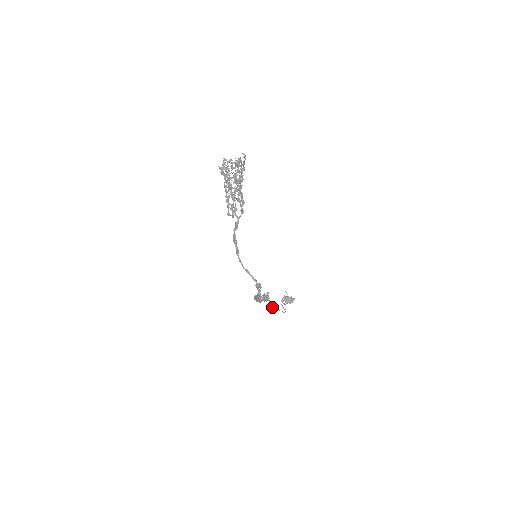
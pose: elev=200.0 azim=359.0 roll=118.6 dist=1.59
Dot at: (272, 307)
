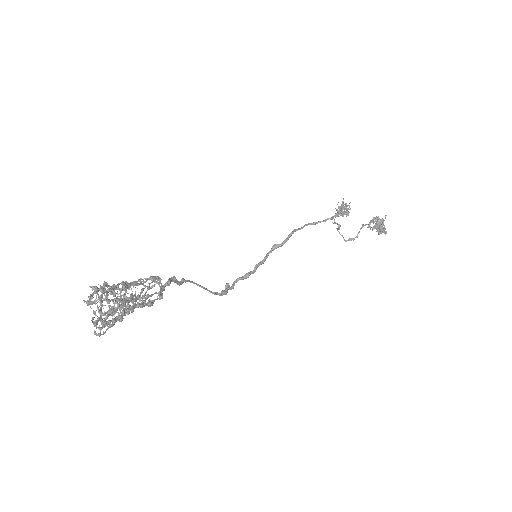
Dot at: (337, 229)
